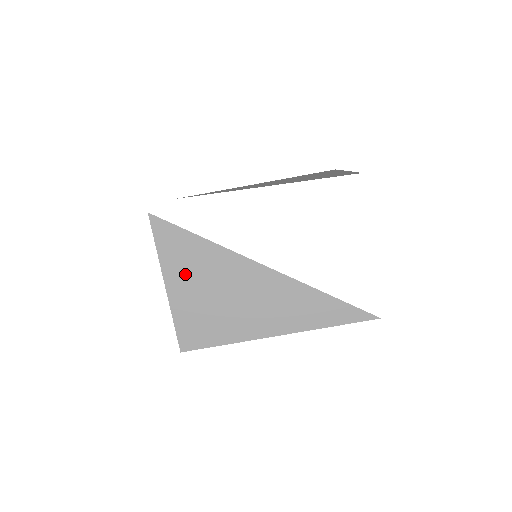
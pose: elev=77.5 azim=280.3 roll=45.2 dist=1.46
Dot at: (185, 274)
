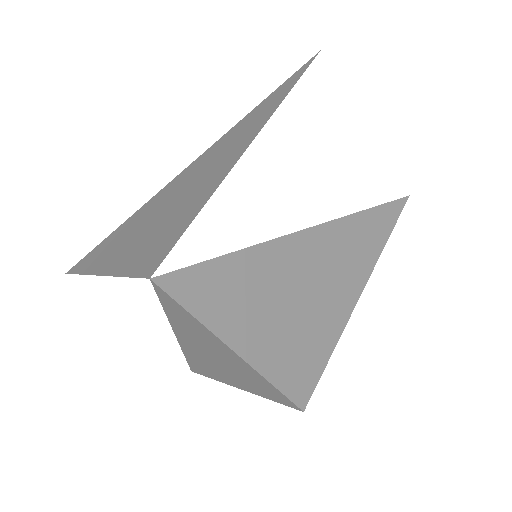
Dot at: (116, 250)
